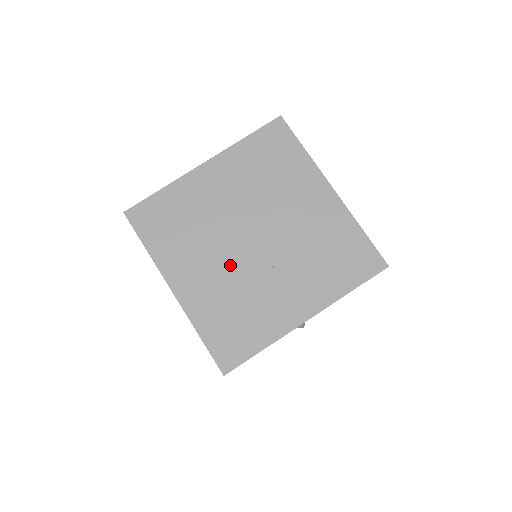
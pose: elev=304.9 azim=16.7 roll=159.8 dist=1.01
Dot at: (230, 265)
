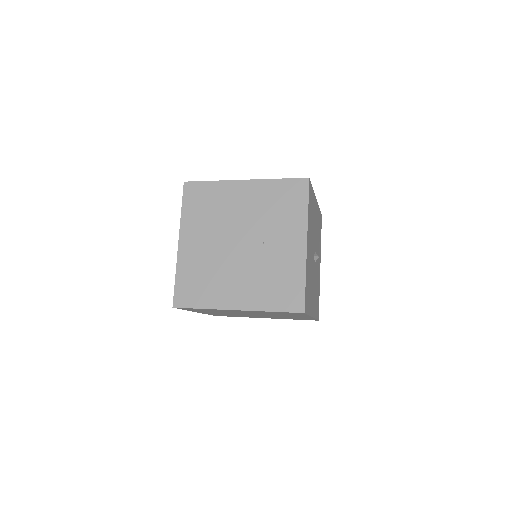
Dot at: (245, 267)
